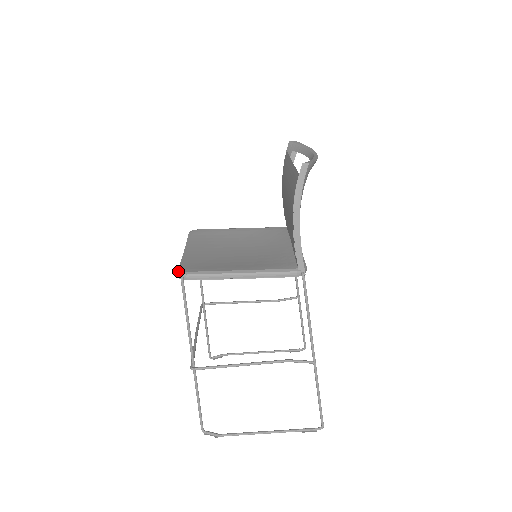
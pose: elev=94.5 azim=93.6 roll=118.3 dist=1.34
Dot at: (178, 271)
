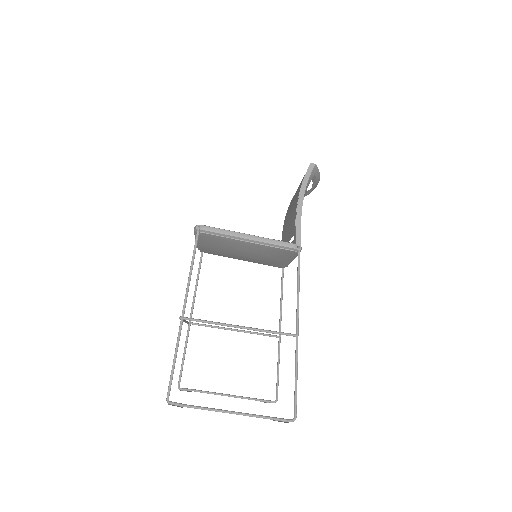
Dot at: (196, 225)
